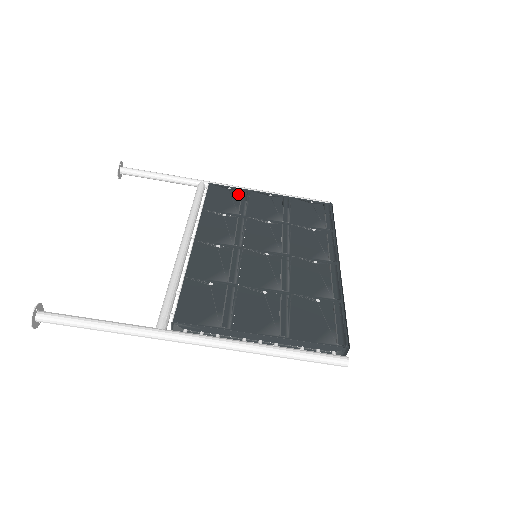
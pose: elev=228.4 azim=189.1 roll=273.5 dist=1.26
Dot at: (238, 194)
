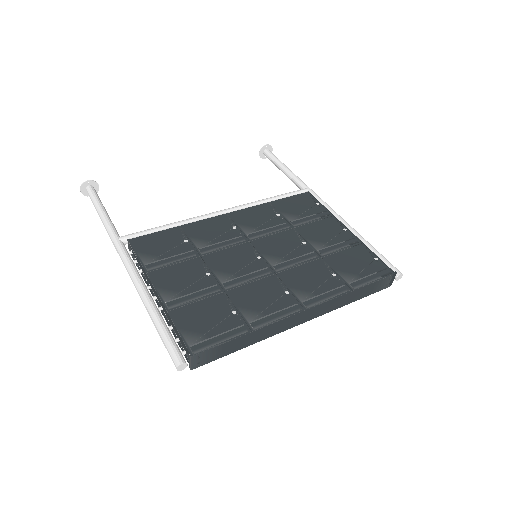
Dot at: (317, 211)
